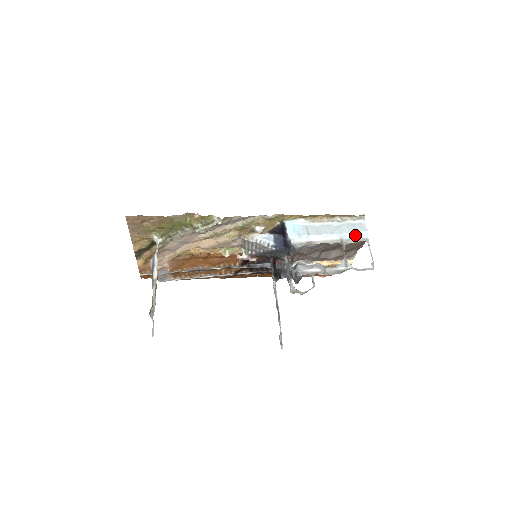
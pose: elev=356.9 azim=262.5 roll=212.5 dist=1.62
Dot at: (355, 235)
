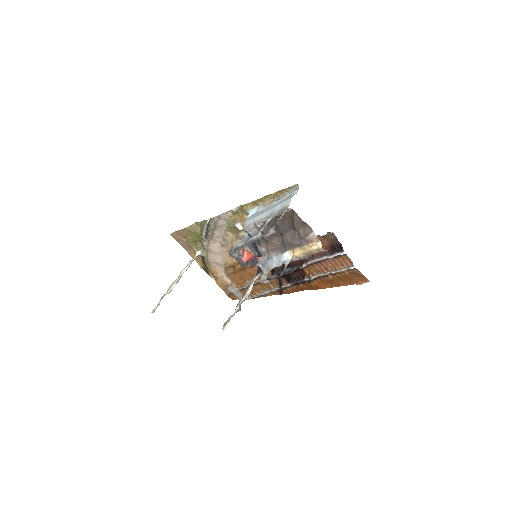
Dot at: (281, 206)
